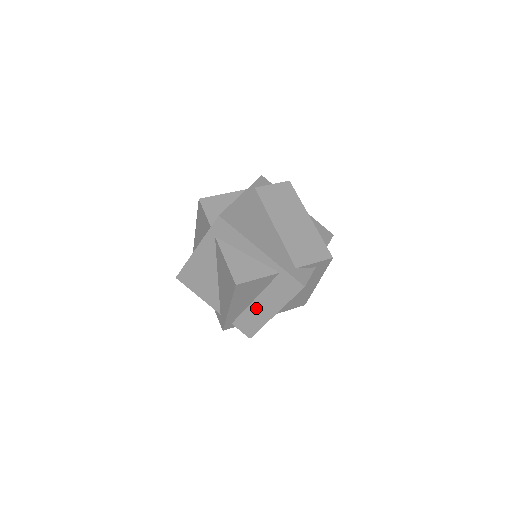
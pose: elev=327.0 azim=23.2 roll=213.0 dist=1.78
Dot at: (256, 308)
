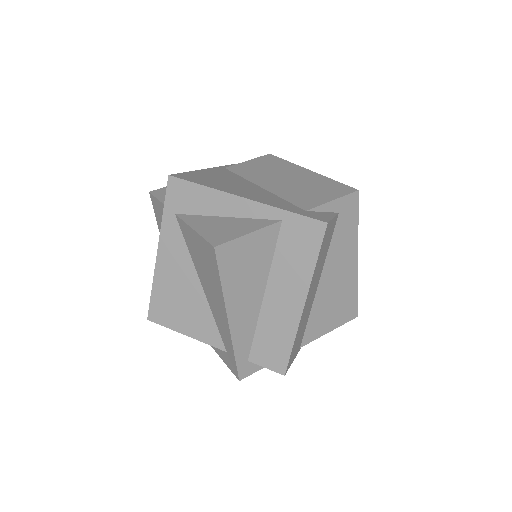
Dot at: (272, 309)
